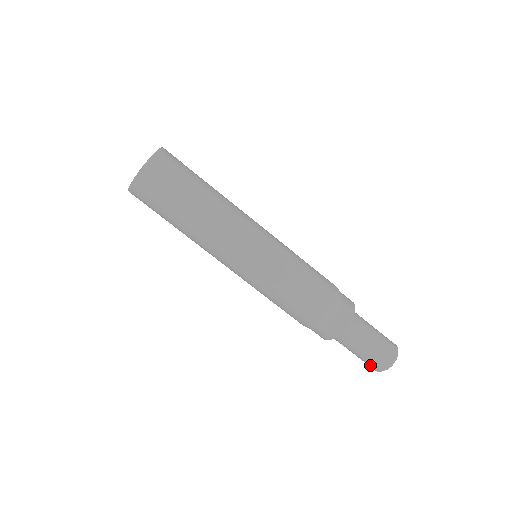
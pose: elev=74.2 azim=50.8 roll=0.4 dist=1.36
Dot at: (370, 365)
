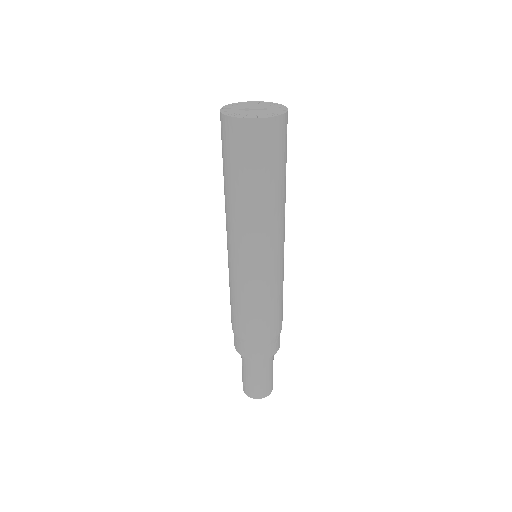
Dot at: (249, 389)
